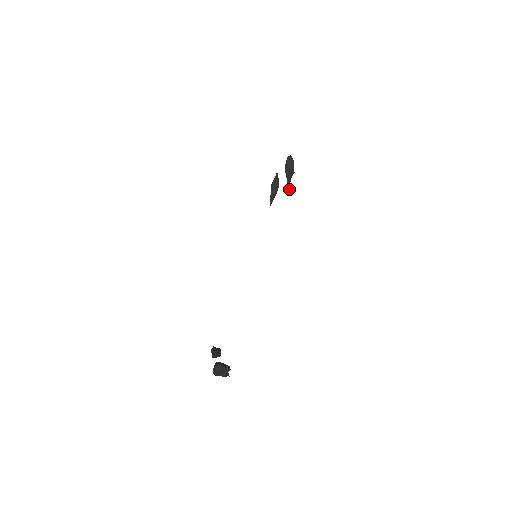
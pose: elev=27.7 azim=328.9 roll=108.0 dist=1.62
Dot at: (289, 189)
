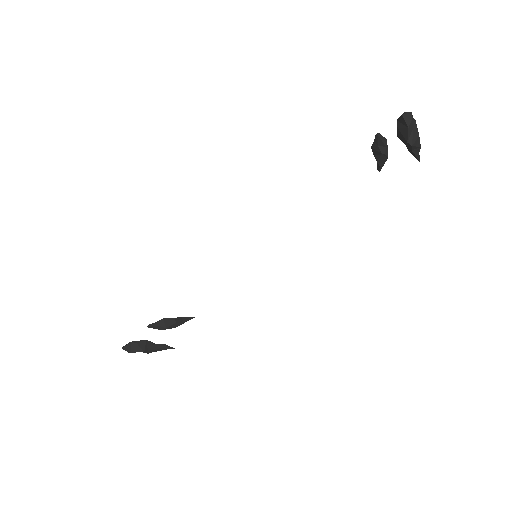
Dot at: (418, 160)
